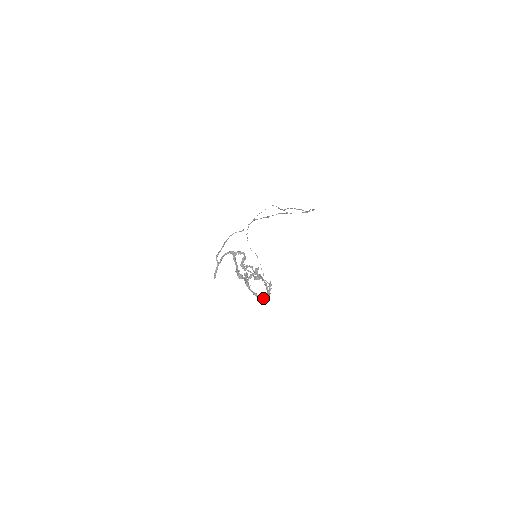
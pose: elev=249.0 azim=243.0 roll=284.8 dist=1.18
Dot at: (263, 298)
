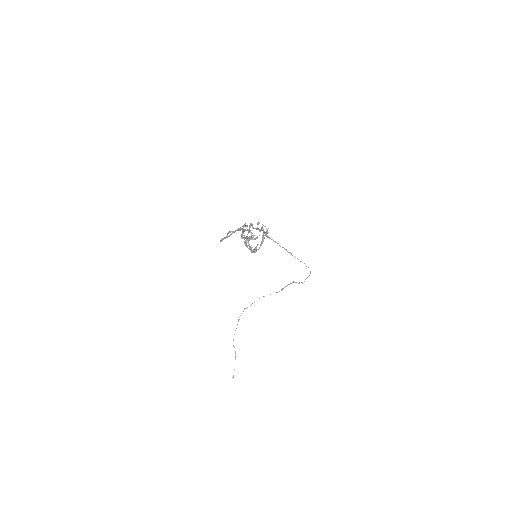
Dot at: (255, 249)
